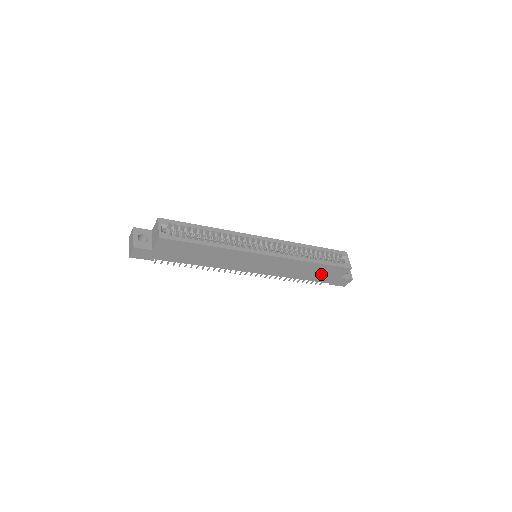
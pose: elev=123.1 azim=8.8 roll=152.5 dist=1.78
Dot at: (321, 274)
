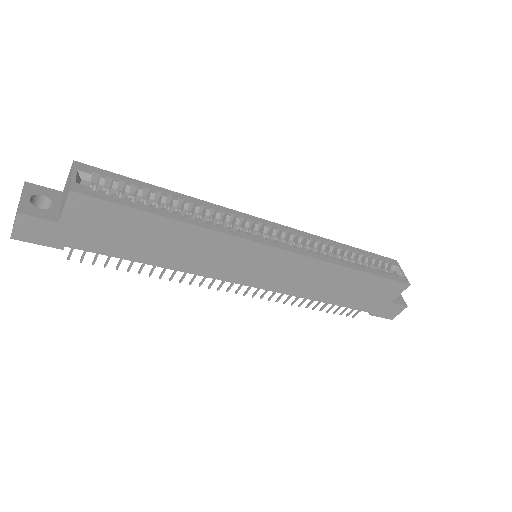
Dot at: (361, 294)
